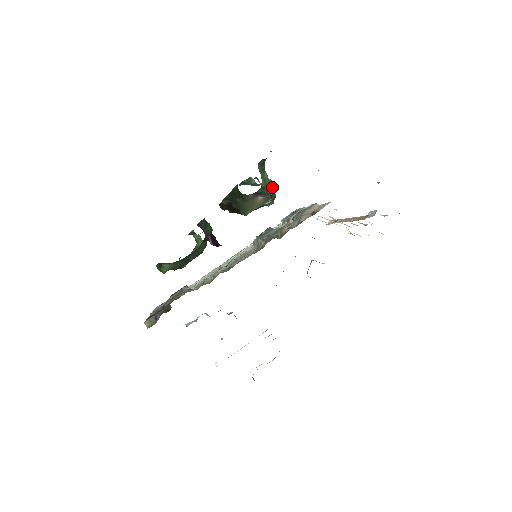
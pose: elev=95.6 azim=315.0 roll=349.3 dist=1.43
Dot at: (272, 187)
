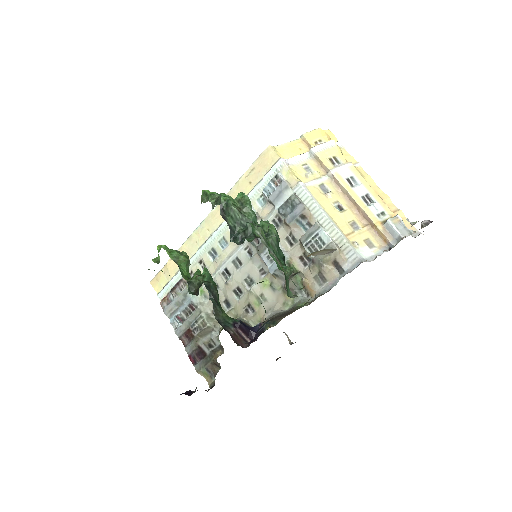
Dot at: (291, 270)
